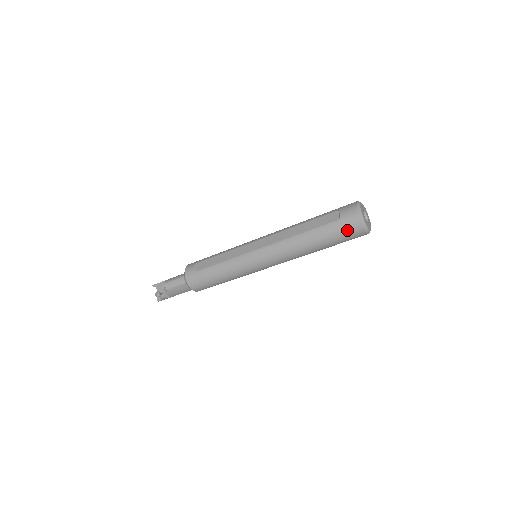
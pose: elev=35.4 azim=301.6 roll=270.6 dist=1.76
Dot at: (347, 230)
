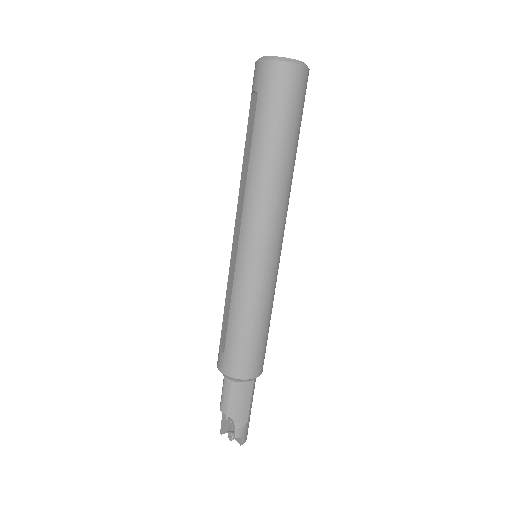
Dot at: (276, 89)
